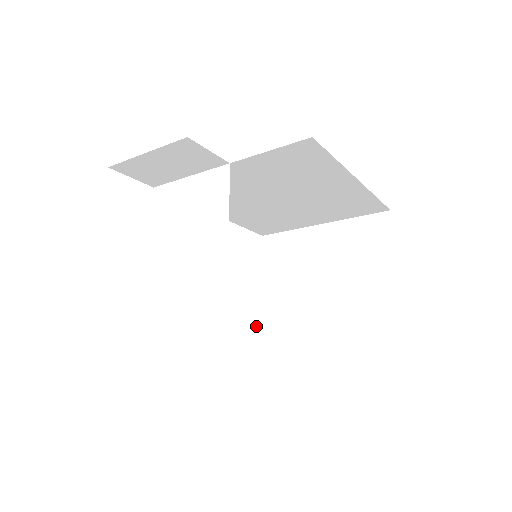
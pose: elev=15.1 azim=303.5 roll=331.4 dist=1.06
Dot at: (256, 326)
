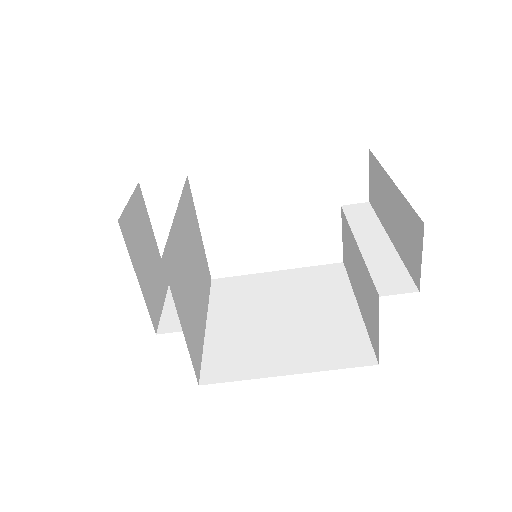
Dot at: (344, 255)
